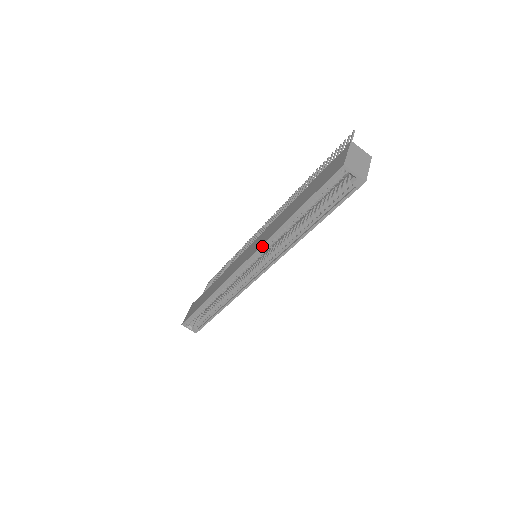
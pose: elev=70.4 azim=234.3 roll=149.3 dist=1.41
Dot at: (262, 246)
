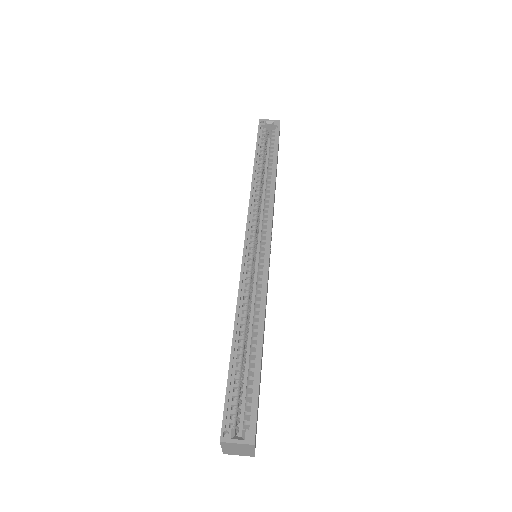
Dot at: (249, 206)
